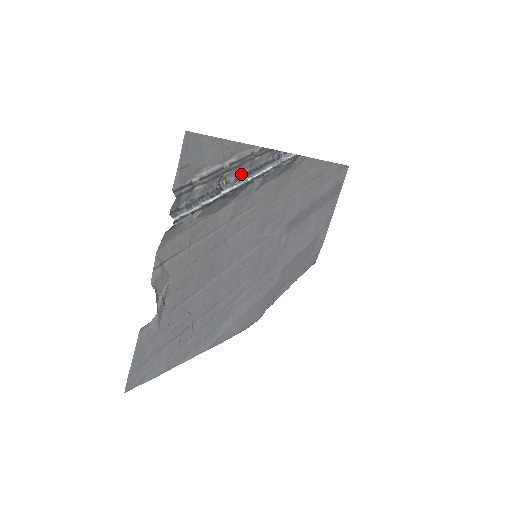
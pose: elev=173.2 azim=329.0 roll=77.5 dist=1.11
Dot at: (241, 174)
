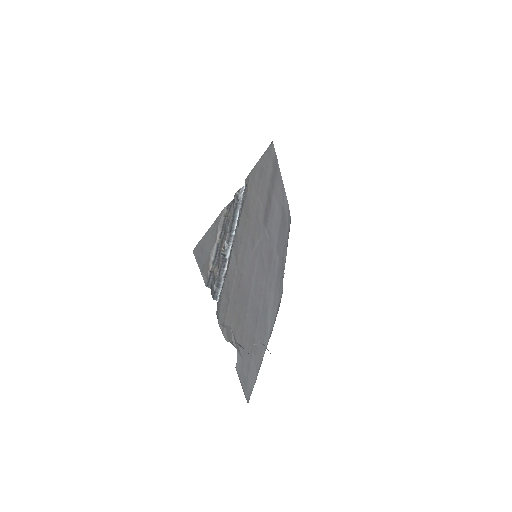
Dot at: (227, 235)
